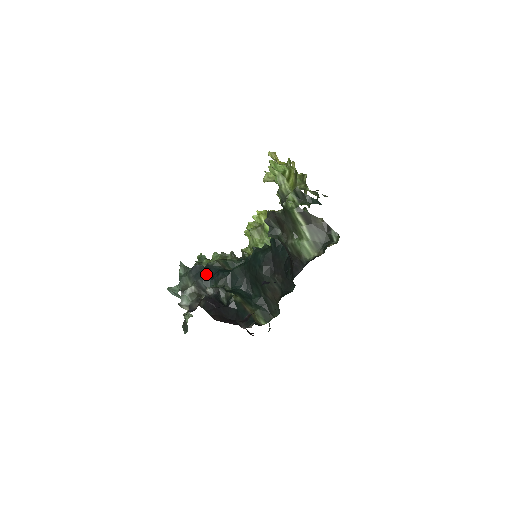
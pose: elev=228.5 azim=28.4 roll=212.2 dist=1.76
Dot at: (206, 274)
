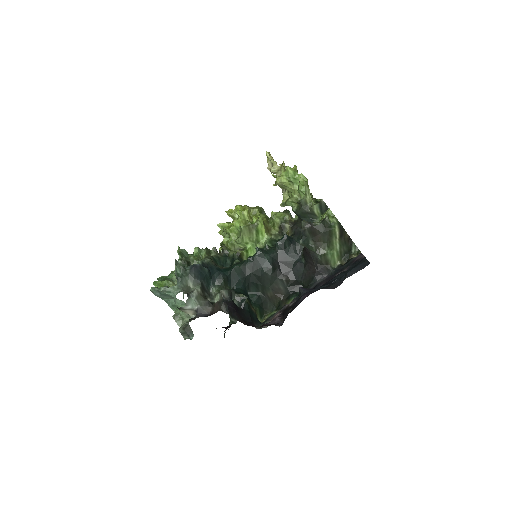
Dot at: (207, 274)
